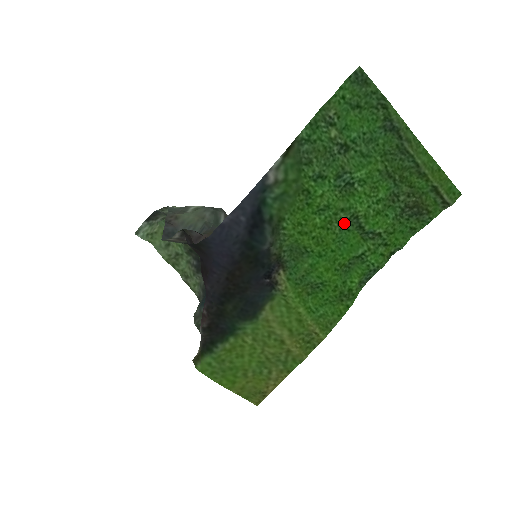
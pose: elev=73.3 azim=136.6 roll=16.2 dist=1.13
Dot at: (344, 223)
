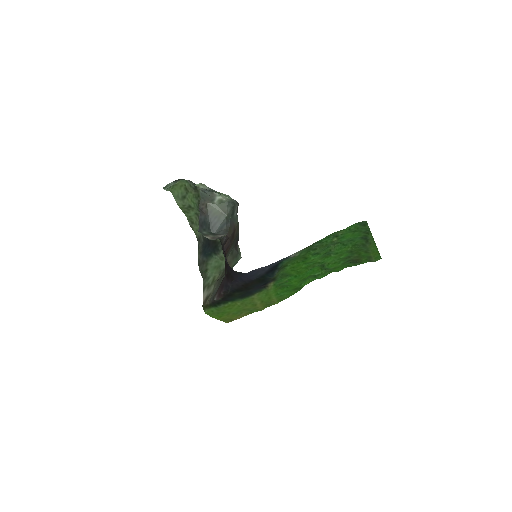
Dot at: occluded
